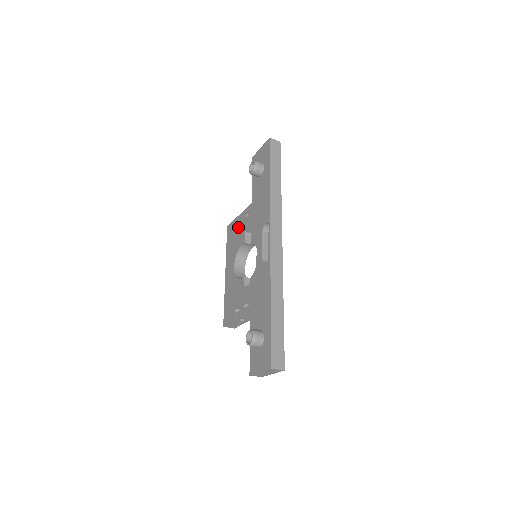
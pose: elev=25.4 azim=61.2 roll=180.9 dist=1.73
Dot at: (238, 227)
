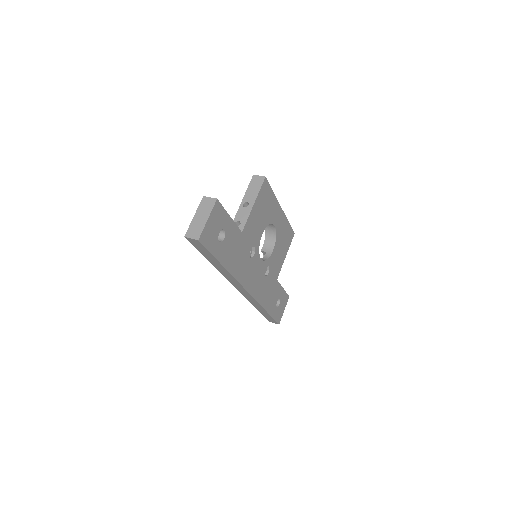
Dot at: occluded
